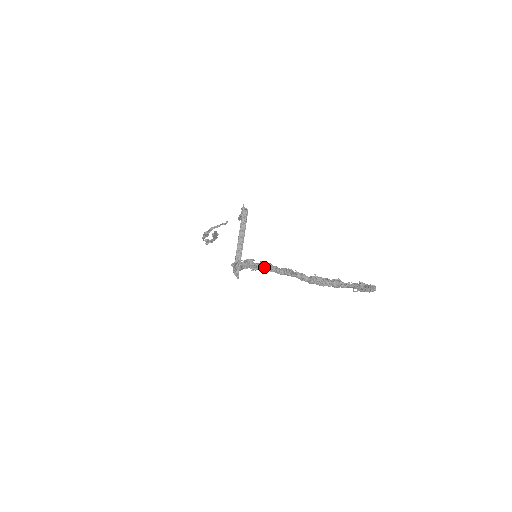
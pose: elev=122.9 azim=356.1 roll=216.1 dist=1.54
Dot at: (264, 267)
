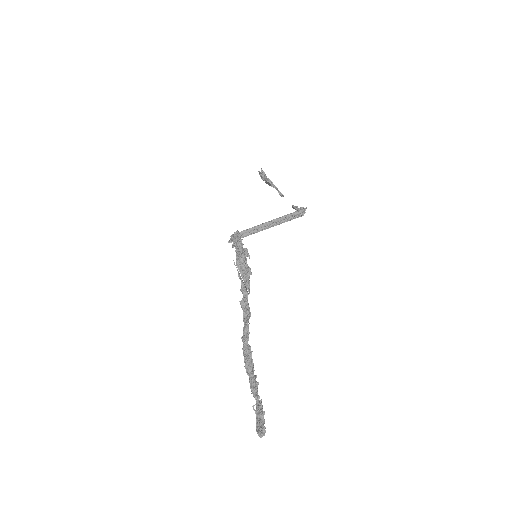
Dot at: (244, 277)
